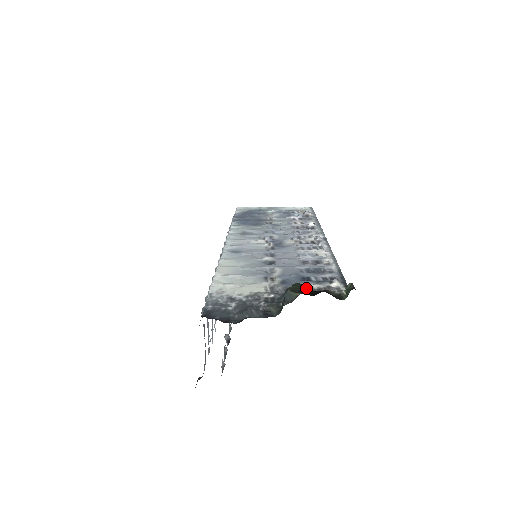
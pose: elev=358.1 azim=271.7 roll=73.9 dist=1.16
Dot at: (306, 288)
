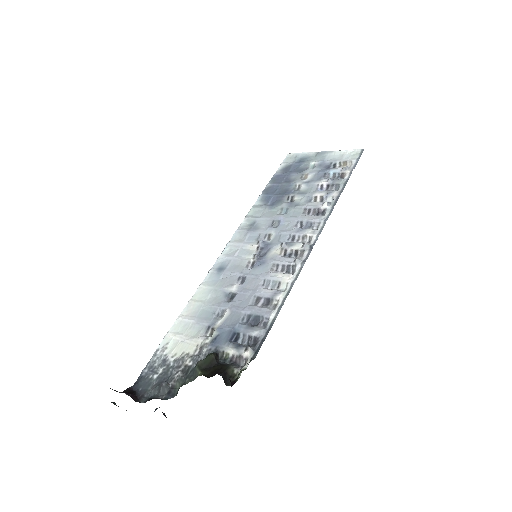
Dot at: (223, 354)
